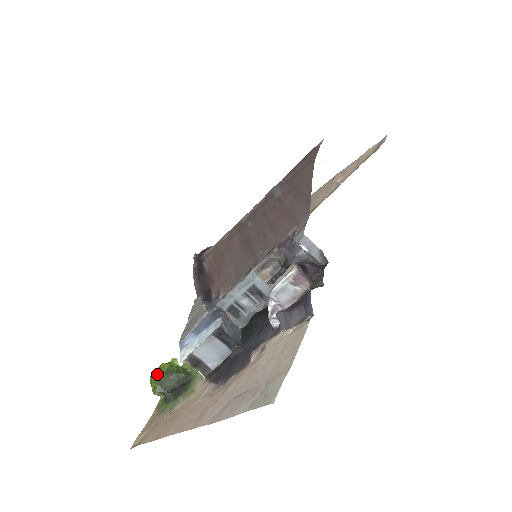
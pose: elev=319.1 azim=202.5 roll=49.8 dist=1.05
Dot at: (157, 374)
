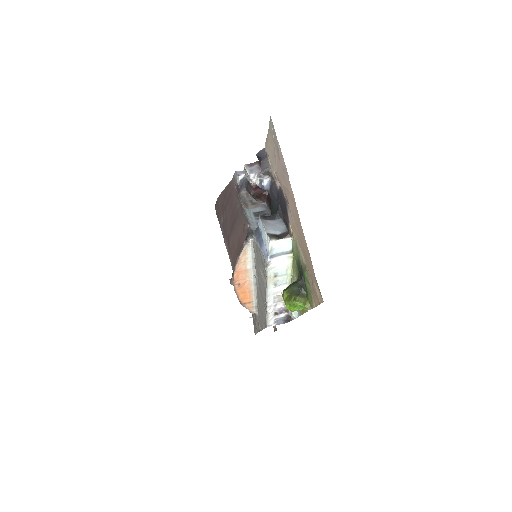
Dot at: (286, 297)
